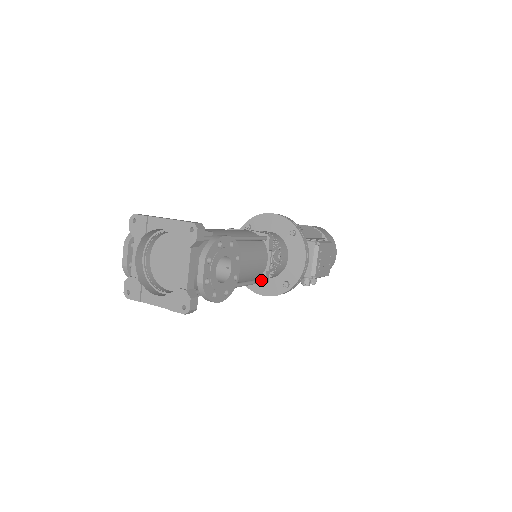
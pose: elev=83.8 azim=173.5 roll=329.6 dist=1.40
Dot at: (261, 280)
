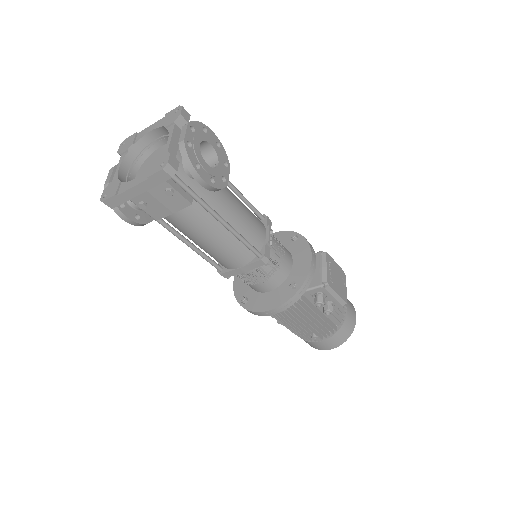
Dot at: (260, 253)
